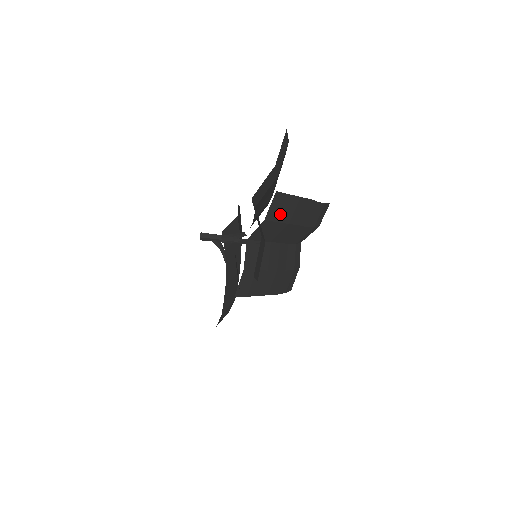
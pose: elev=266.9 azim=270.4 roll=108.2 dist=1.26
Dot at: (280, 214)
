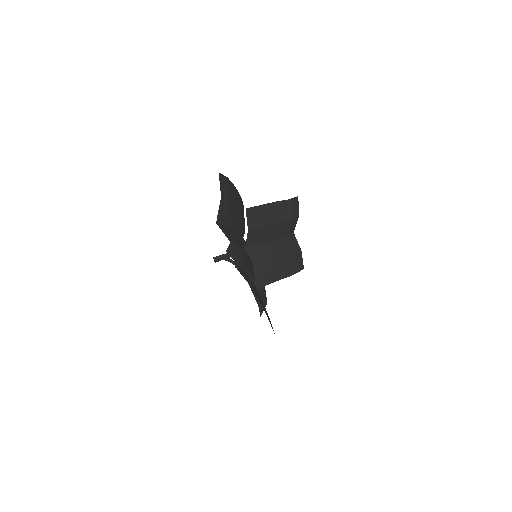
Dot at: (258, 221)
